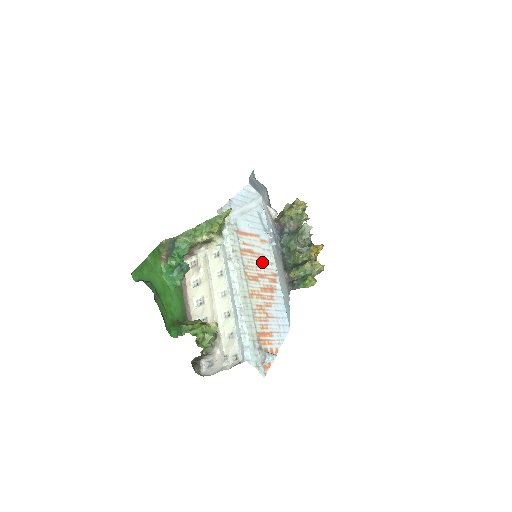
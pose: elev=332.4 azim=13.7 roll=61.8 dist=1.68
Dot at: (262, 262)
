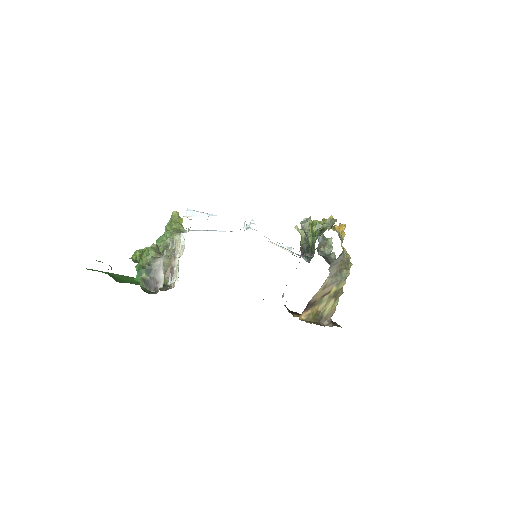
Dot at: occluded
